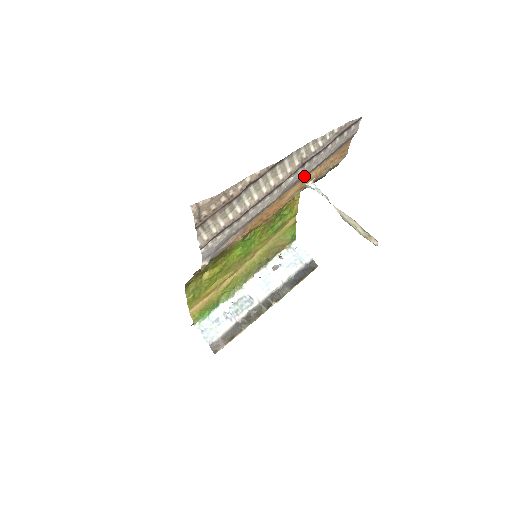
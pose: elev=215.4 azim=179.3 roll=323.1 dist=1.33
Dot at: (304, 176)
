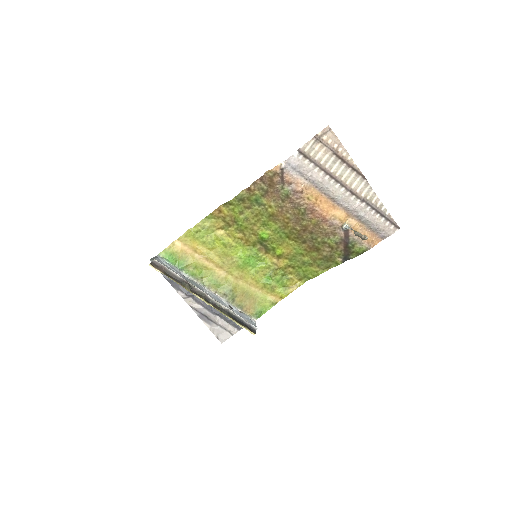
Dot at: (353, 214)
